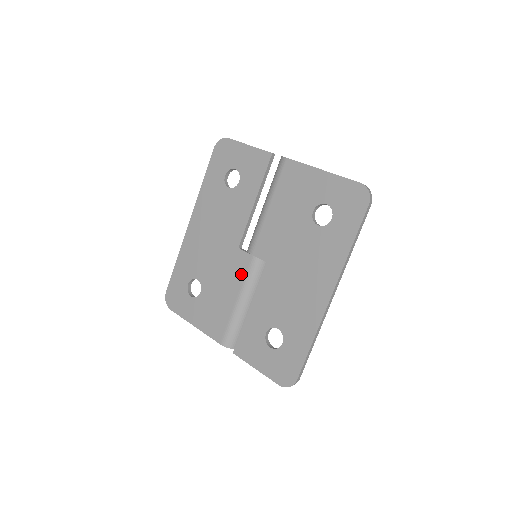
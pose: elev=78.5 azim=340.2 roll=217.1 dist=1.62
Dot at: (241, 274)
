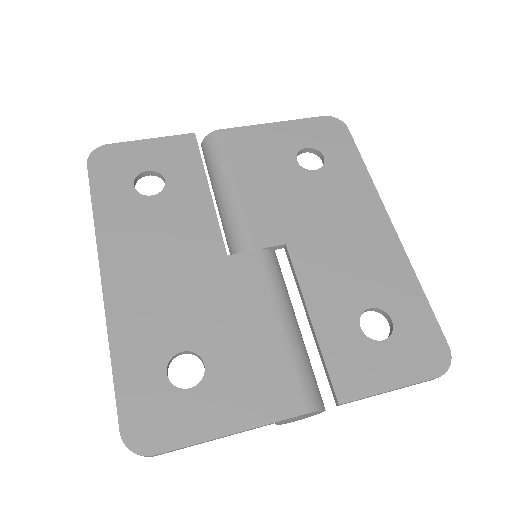
Dot at: (259, 284)
